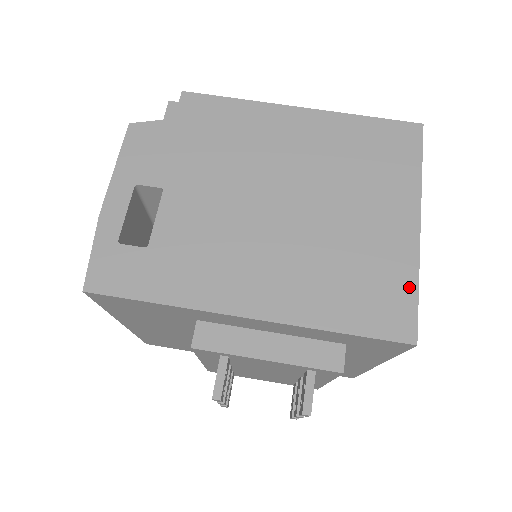
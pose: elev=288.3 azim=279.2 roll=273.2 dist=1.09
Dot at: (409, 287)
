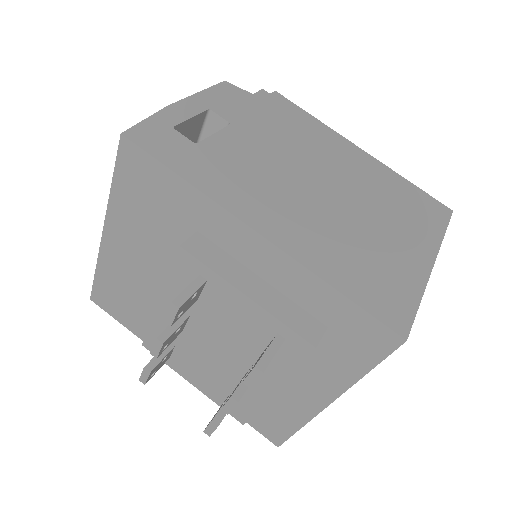
Dot at: (412, 296)
